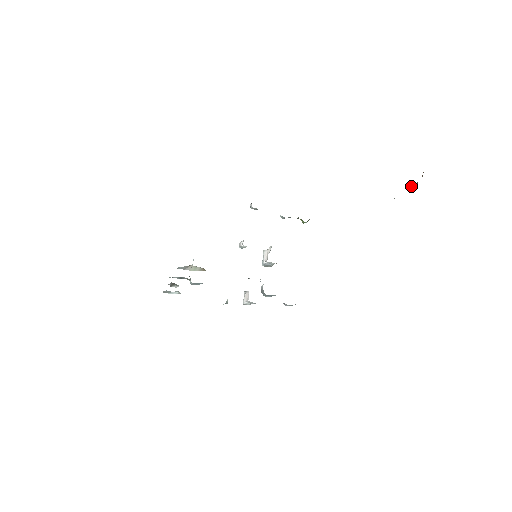
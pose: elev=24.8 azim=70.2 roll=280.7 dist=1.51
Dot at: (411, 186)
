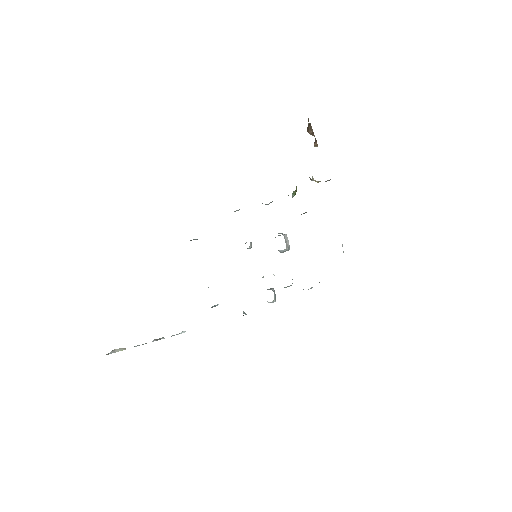
Dot at: (316, 142)
